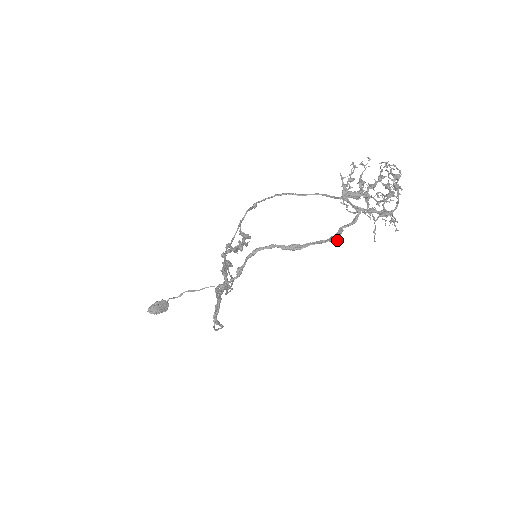
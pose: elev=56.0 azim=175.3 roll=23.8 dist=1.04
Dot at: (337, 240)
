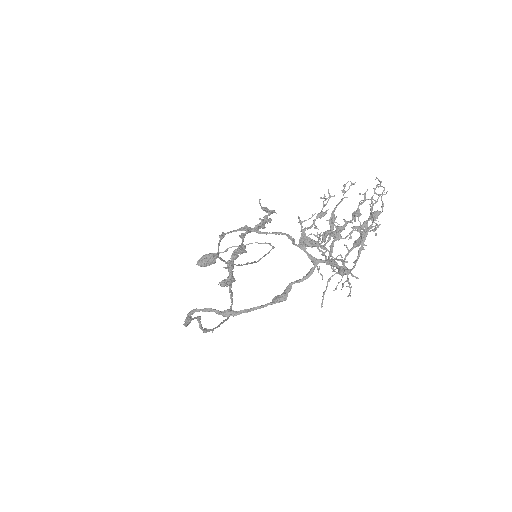
Dot at: (281, 301)
